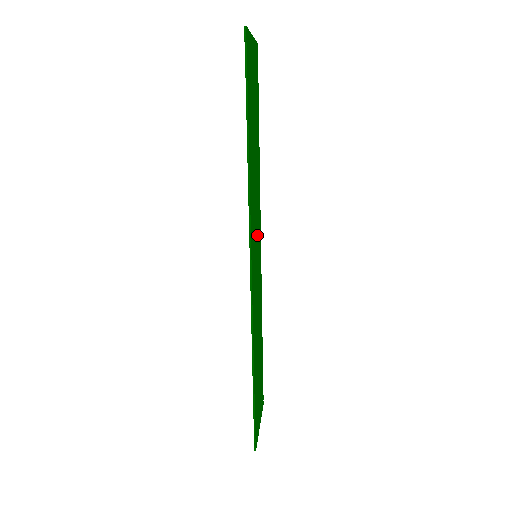
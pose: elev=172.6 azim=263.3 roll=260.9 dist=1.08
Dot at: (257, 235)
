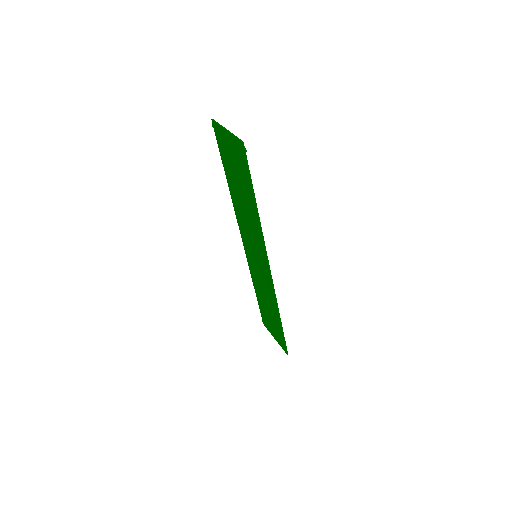
Dot at: (251, 243)
